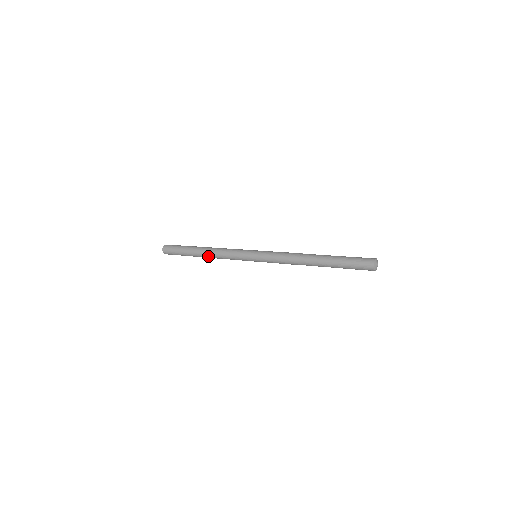
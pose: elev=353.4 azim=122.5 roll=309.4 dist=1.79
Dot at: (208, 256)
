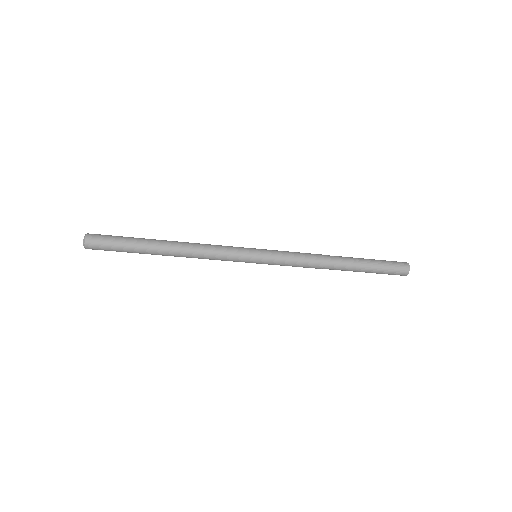
Dot at: (178, 255)
